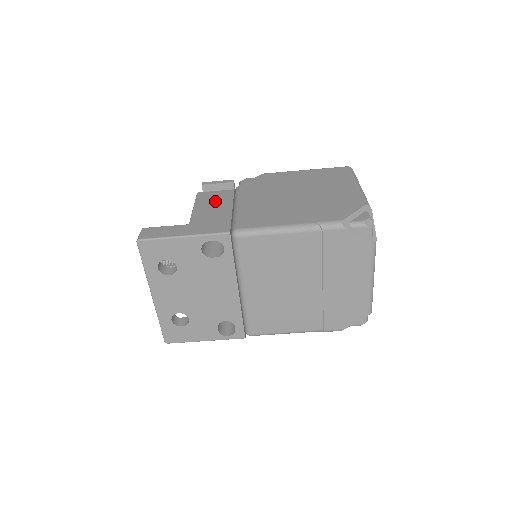
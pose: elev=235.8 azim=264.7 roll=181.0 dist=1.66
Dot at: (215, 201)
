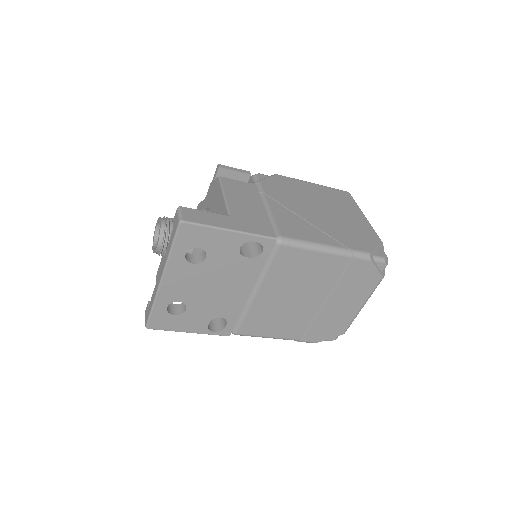
Dot at: (244, 194)
